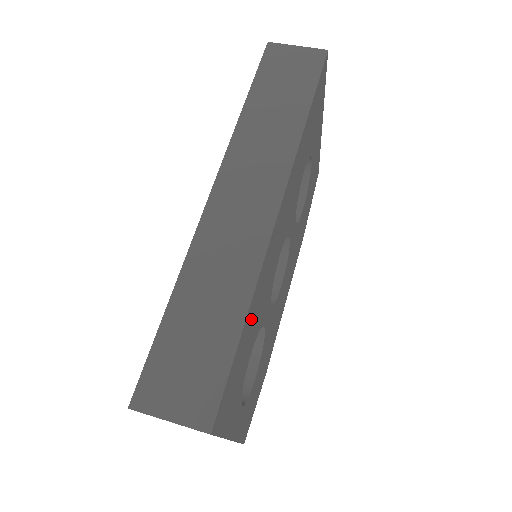
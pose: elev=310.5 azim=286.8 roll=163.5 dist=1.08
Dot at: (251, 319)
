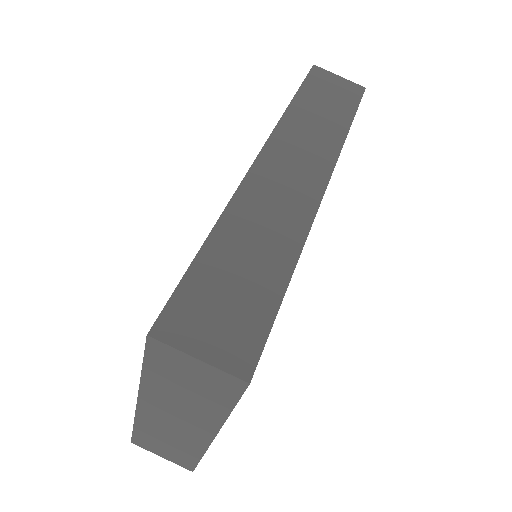
Dot at: occluded
